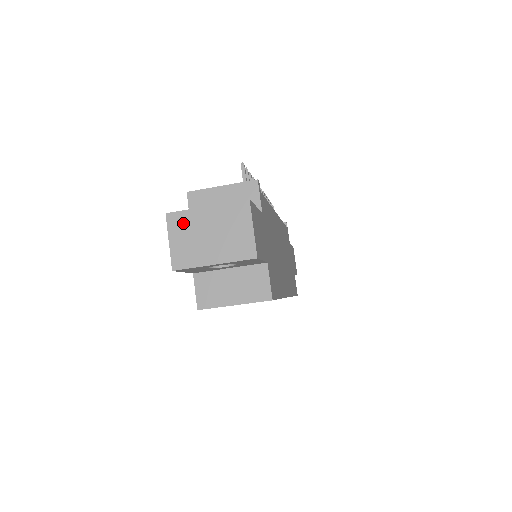
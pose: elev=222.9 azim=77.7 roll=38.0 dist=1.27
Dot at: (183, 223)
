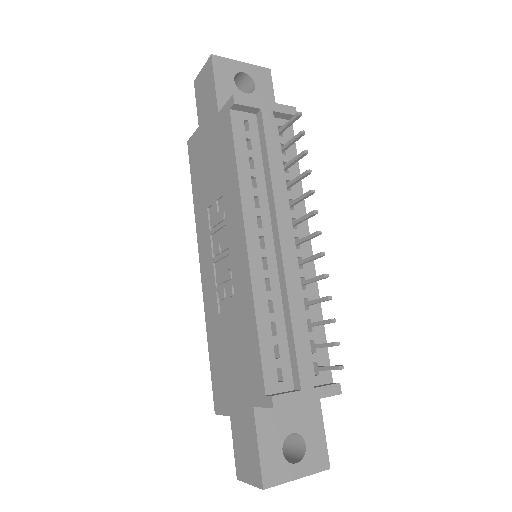
Dot at: occluded
